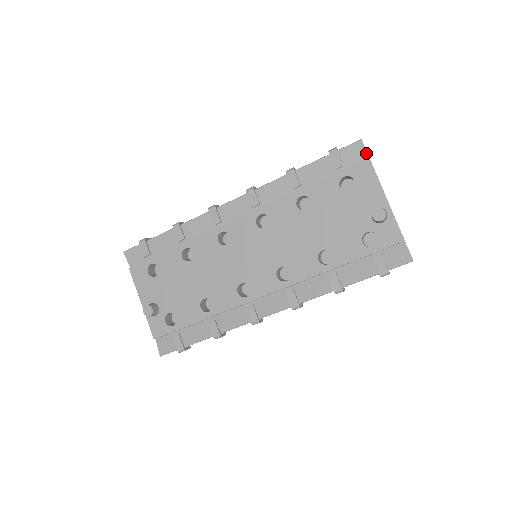
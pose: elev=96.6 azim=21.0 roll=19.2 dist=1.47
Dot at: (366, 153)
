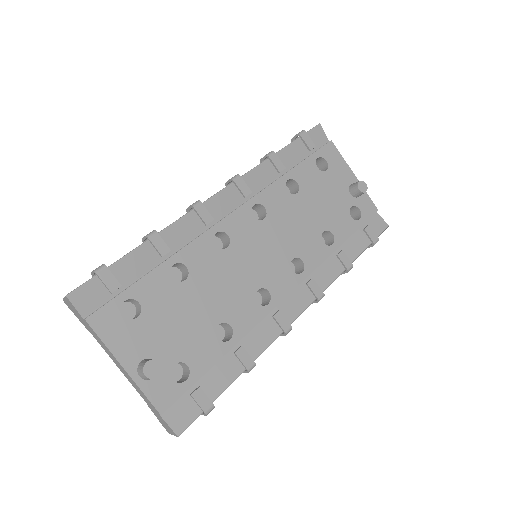
Dot at: (326, 136)
